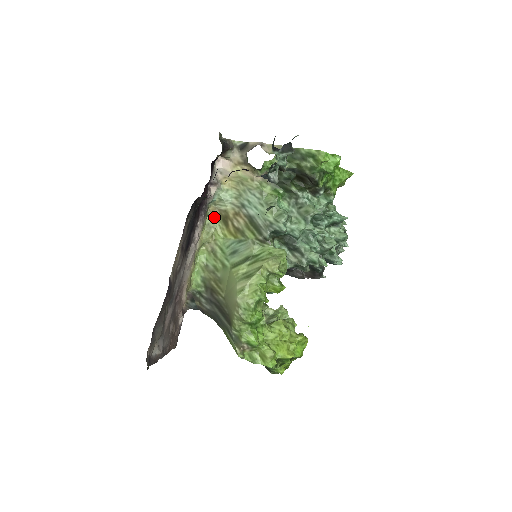
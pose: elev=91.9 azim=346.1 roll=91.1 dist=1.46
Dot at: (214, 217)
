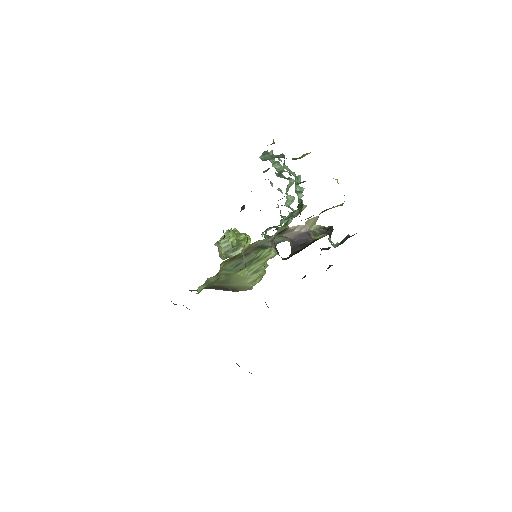
Dot at: occluded
